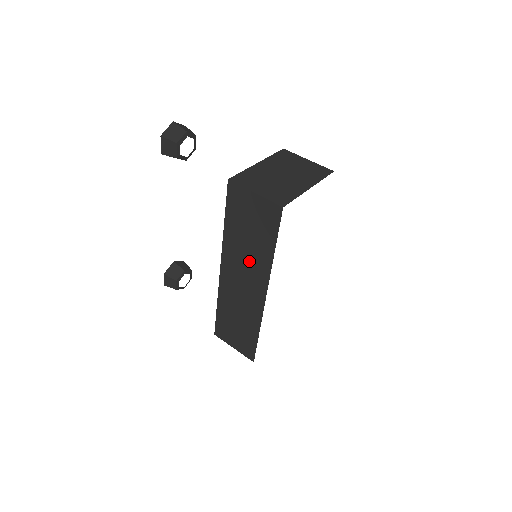
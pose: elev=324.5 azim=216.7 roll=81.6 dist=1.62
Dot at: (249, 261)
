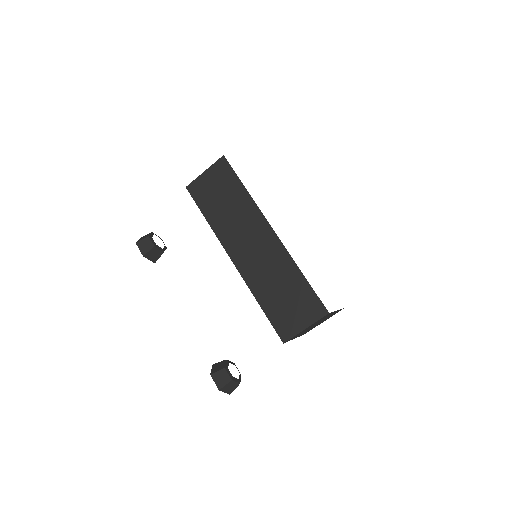
Dot at: (240, 221)
